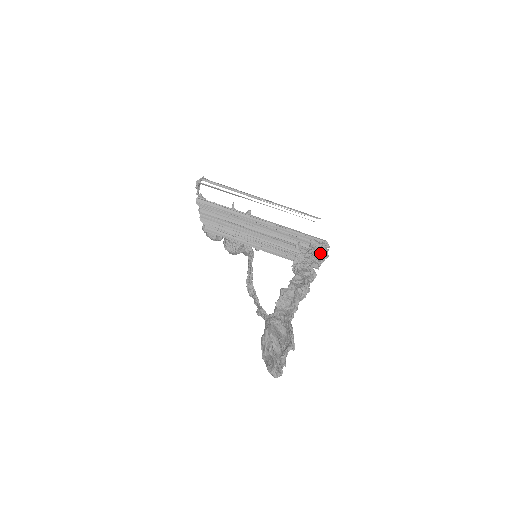
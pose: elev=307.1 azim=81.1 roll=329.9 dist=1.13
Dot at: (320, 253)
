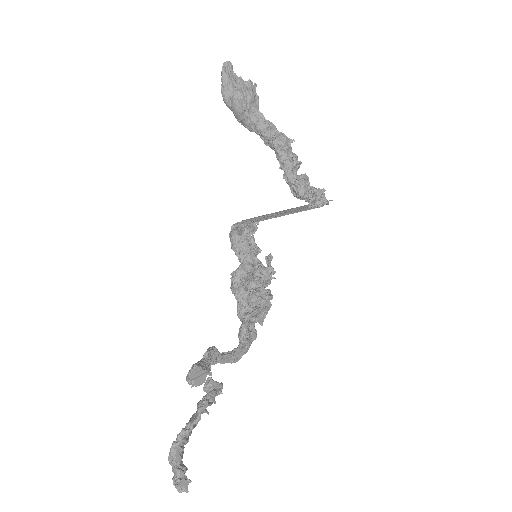
Dot at: (316, 189)
